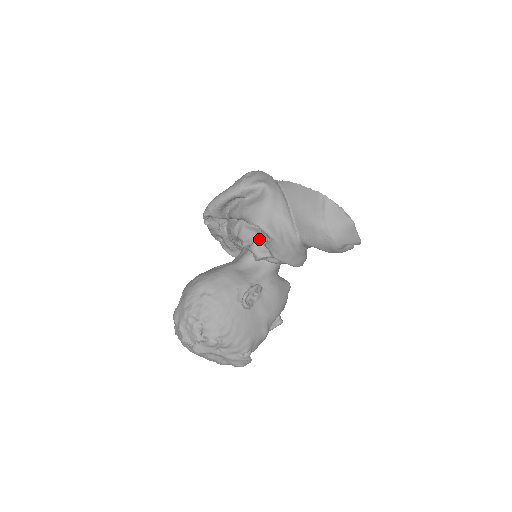
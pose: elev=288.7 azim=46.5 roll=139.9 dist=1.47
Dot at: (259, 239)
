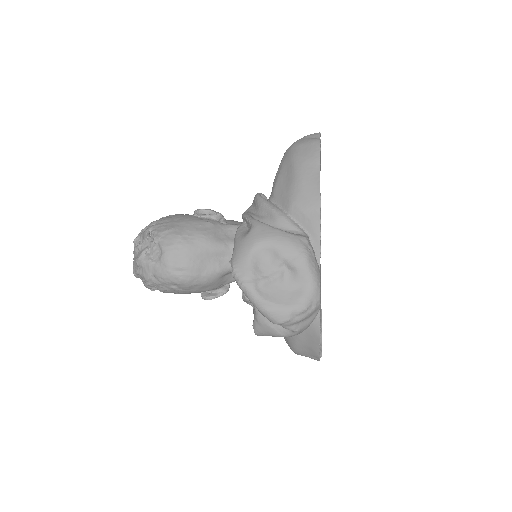
Dot at: occluded
